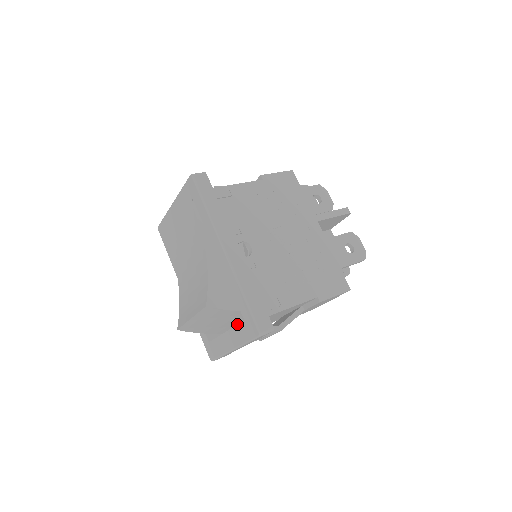
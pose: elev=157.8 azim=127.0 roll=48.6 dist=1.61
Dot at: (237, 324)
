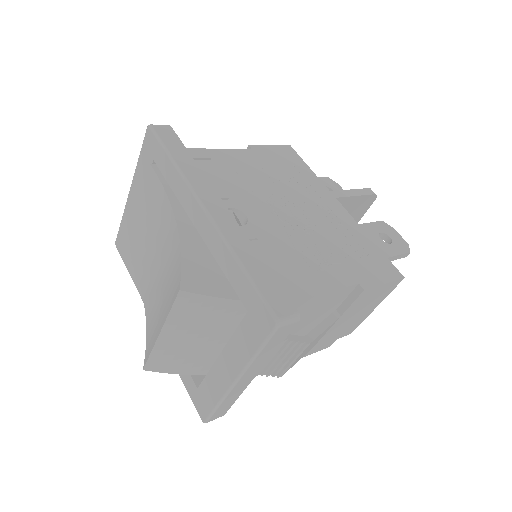
Dot at: occluded
